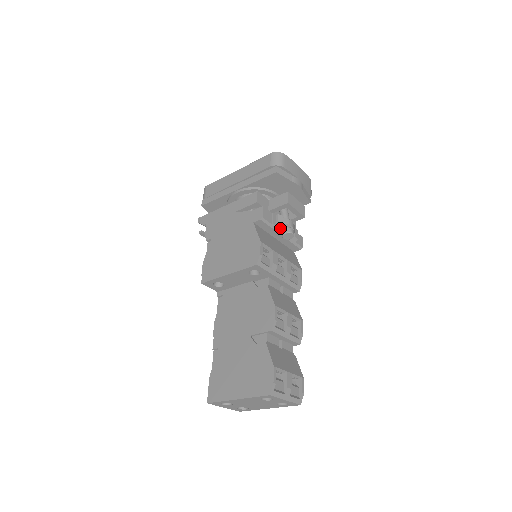
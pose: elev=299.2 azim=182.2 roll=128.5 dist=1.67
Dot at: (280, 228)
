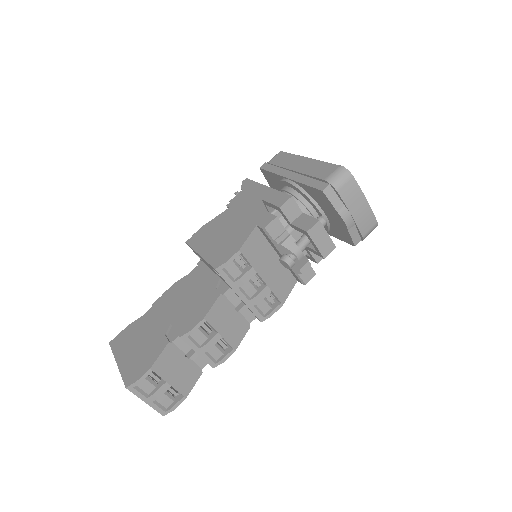
Dot at: (283, 250)
